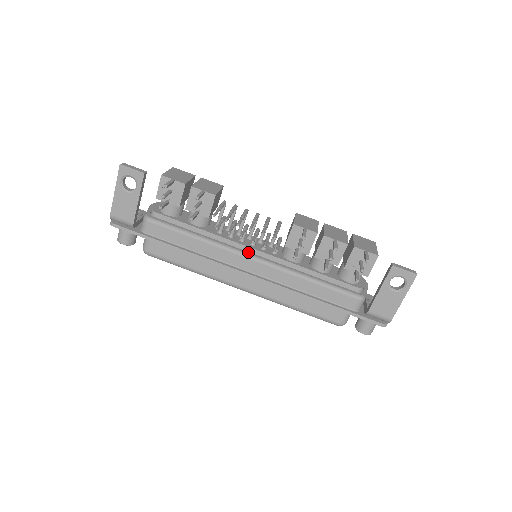
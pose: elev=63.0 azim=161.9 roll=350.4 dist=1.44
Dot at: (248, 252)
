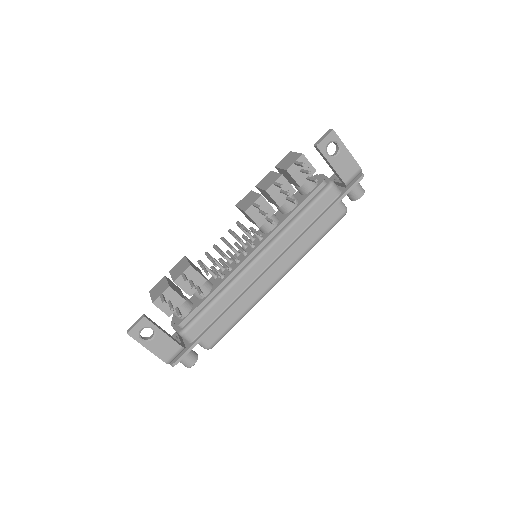
Dot at: (250, 261)
